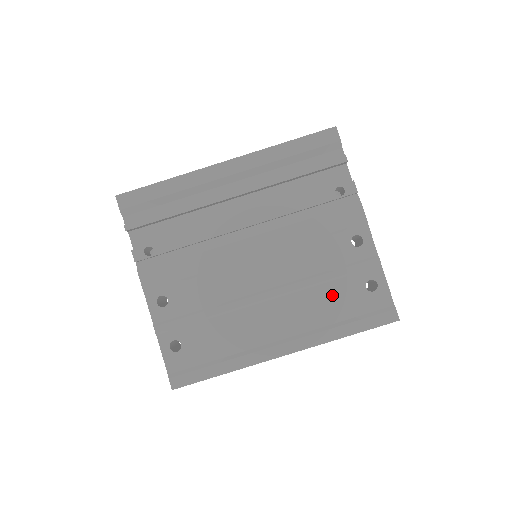
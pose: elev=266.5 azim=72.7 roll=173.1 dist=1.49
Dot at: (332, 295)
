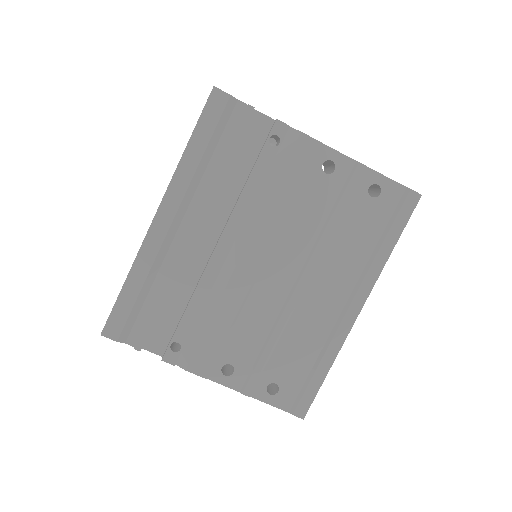
Dot at: (351, 230)
